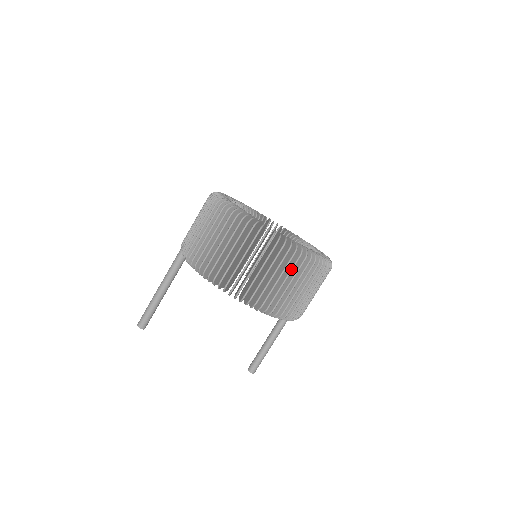
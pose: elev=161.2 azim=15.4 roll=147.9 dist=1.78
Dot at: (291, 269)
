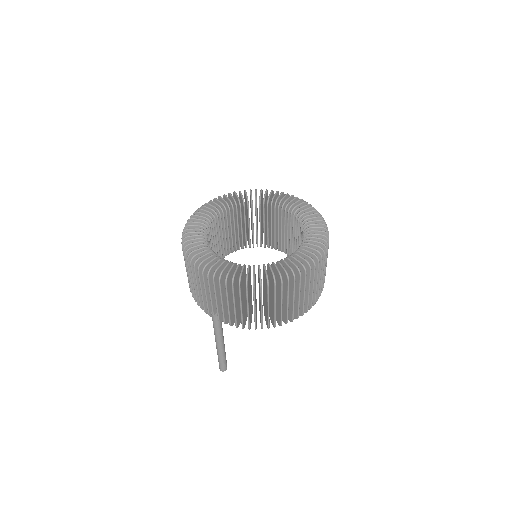
Dot at: (320, 270)
